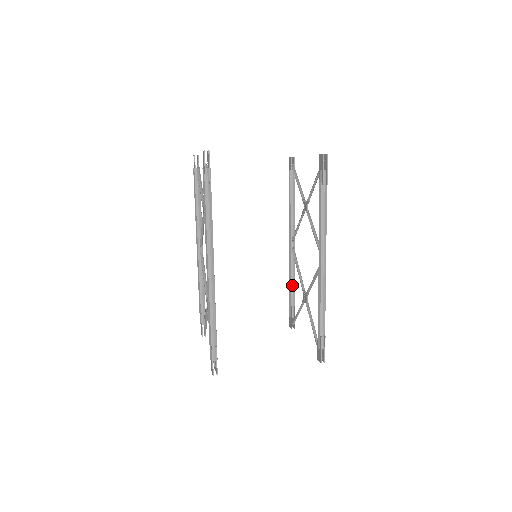
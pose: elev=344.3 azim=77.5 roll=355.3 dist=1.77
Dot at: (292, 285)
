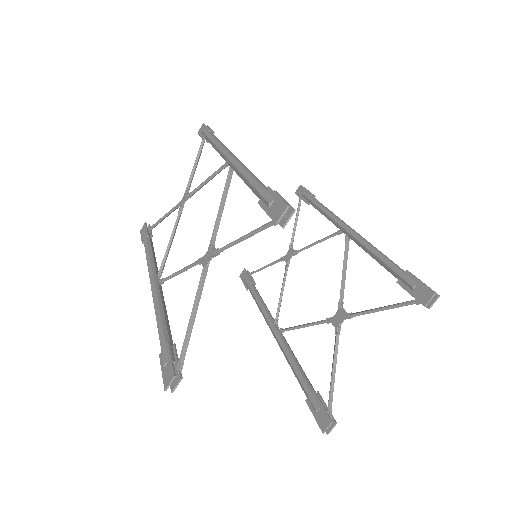
Dot at: (299, 366)
